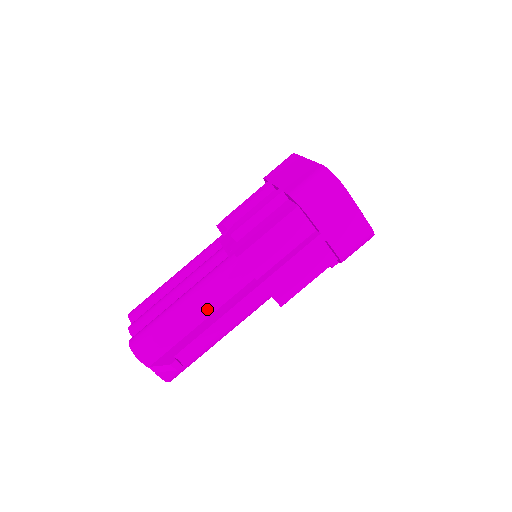
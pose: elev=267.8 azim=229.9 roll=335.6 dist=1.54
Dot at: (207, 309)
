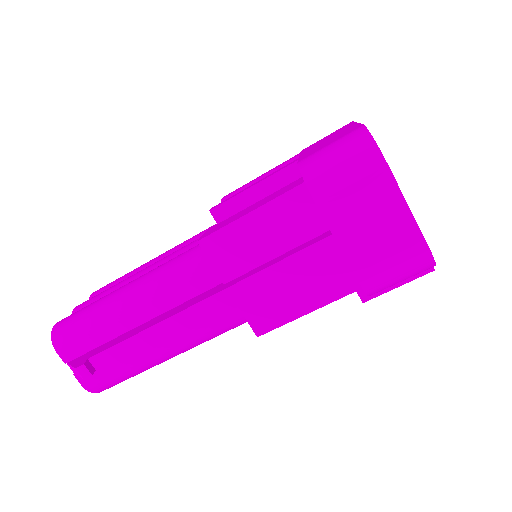
Dot at: (151, 307)
